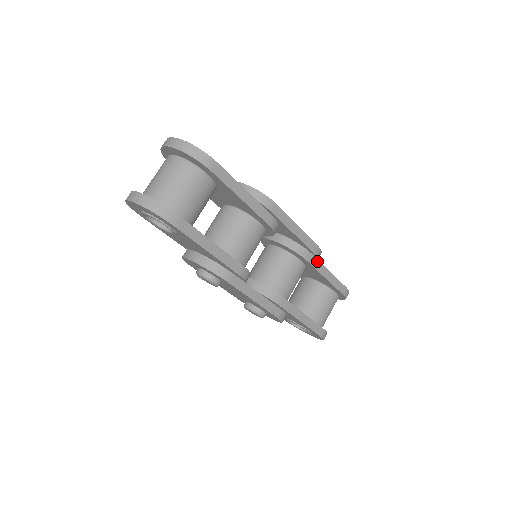
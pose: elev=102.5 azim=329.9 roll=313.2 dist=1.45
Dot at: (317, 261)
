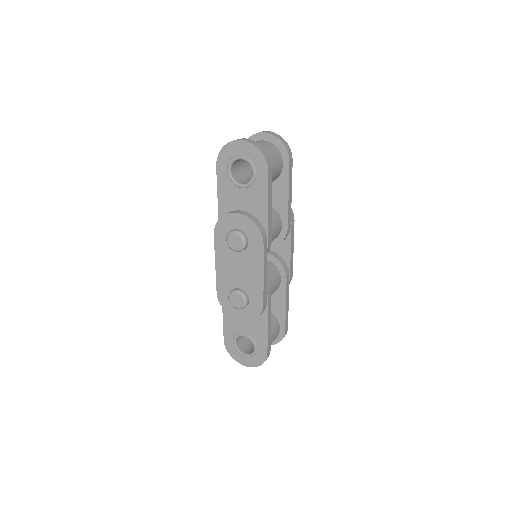
Dot at: (288, 287)
